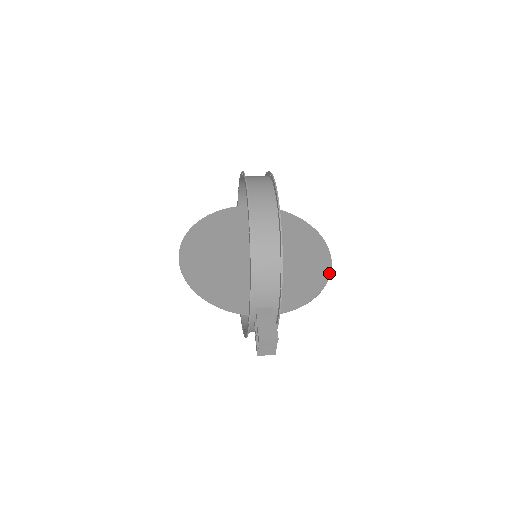
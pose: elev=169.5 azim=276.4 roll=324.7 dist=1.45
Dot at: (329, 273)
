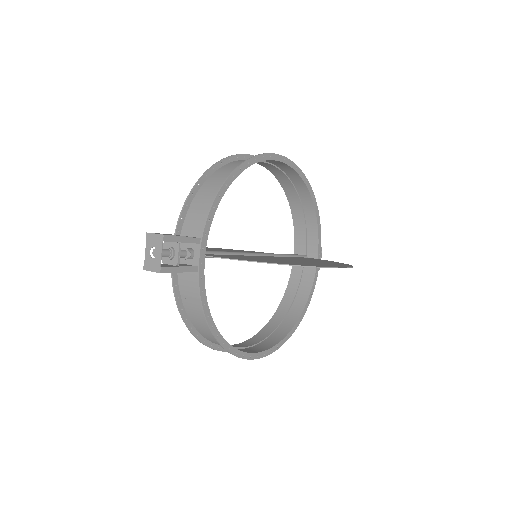
Dot at: (315, 266)
